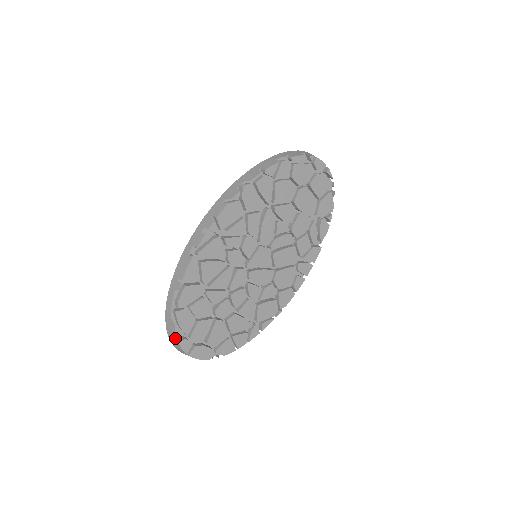
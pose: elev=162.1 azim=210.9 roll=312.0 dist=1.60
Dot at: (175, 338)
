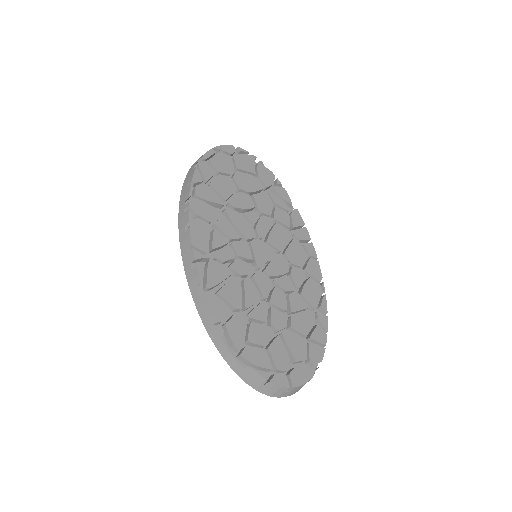
Dot at: (265, 383)
